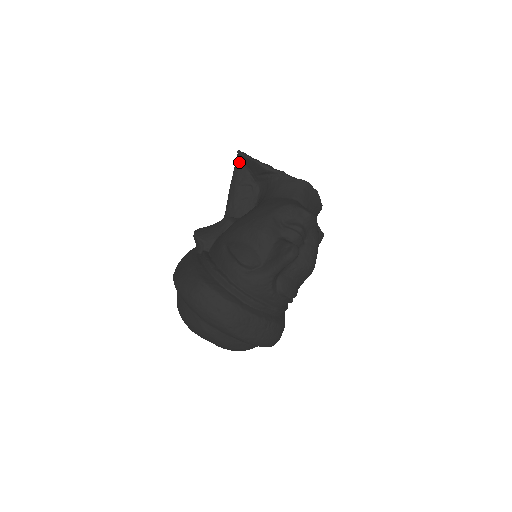
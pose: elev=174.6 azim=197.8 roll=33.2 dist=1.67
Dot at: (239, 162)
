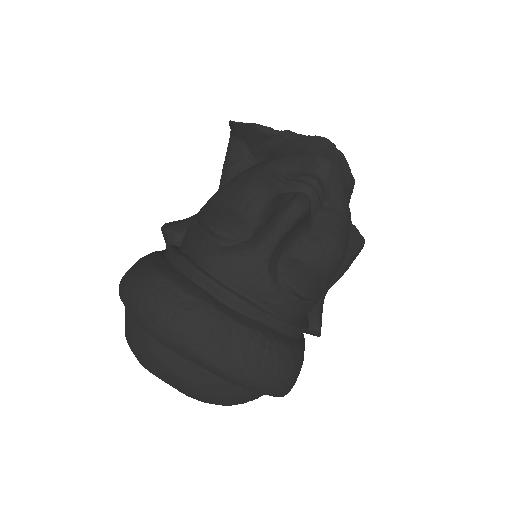
Dot at: (232, 138)
